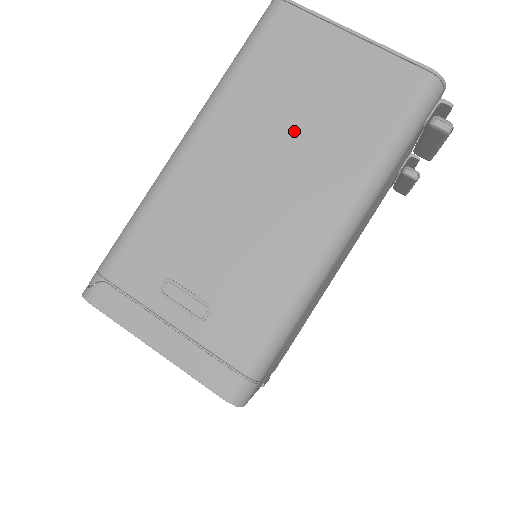
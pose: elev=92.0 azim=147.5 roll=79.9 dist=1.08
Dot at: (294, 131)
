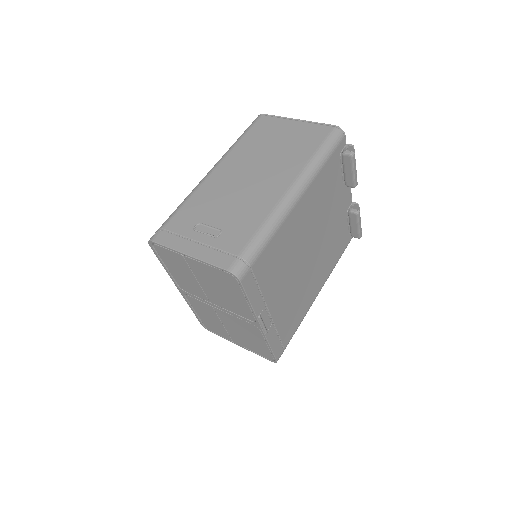
Dot at: (268, 156)
